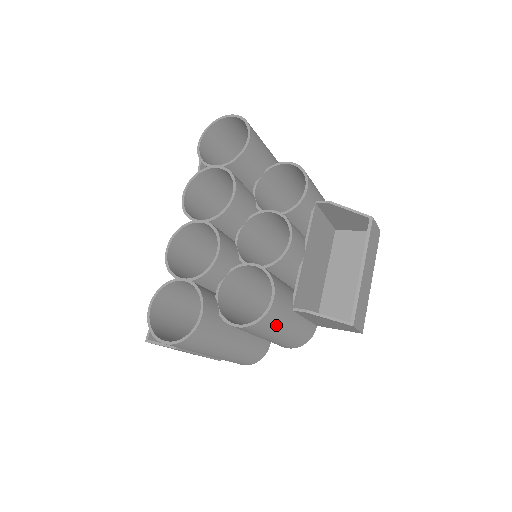
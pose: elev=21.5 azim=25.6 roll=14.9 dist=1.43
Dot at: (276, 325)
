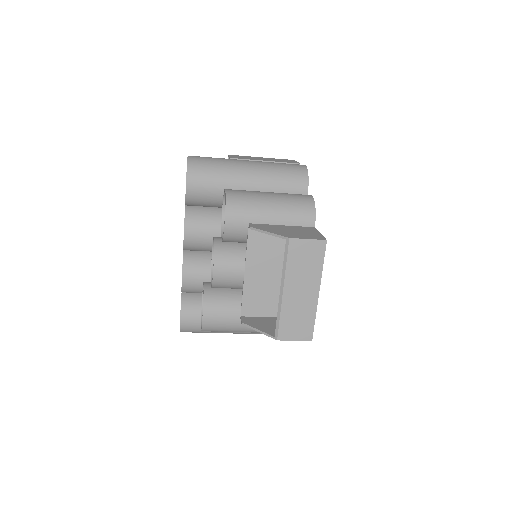
Dot at: (227, 329)
